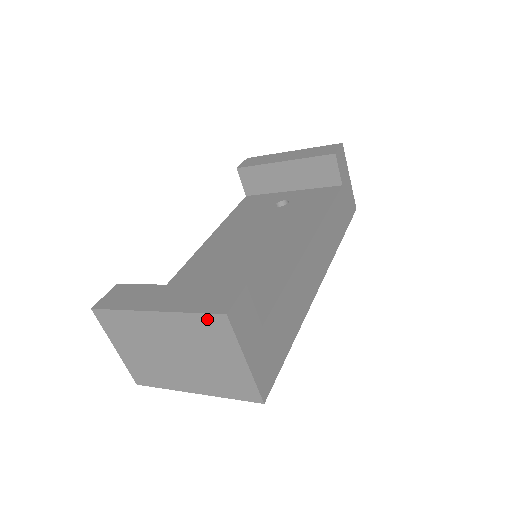
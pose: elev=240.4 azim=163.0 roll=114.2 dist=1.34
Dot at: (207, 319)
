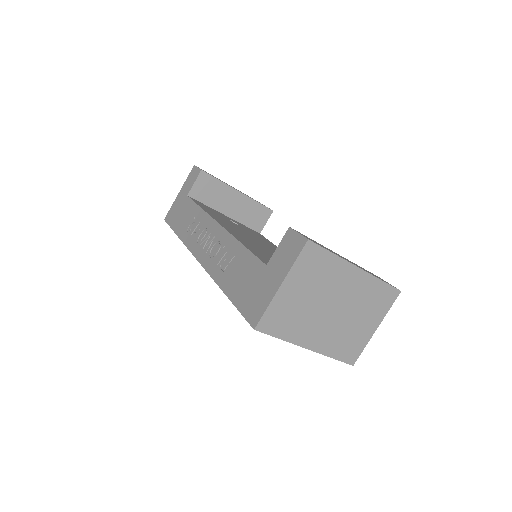
Dot at: (387, 289)
